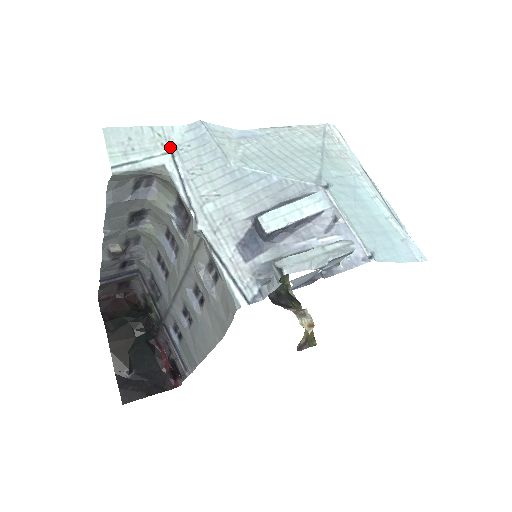
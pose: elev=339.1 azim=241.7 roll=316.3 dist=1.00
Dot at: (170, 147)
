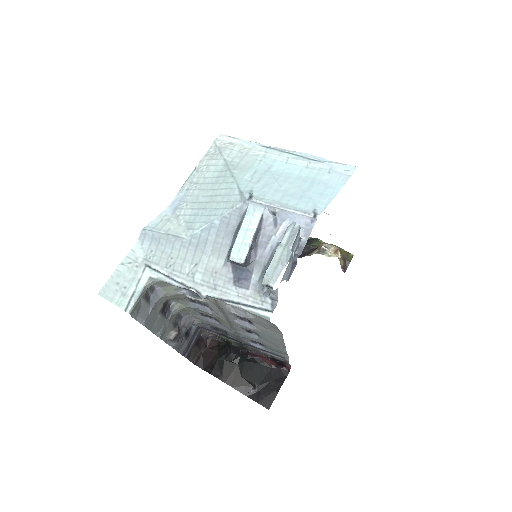
Dot at: (142, 263)
